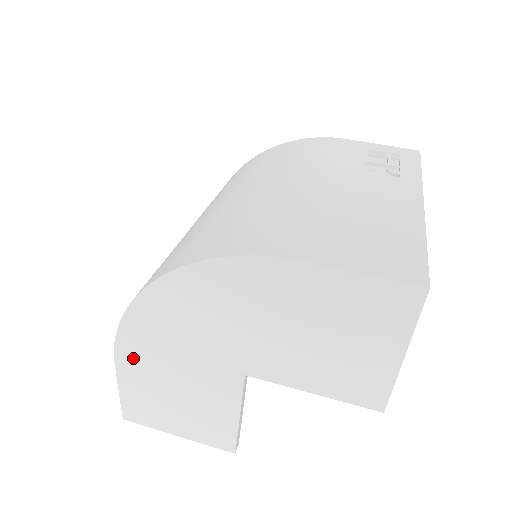
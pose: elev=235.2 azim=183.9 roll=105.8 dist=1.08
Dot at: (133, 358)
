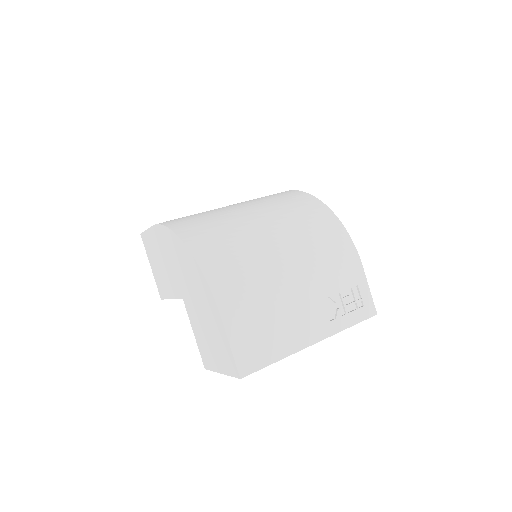
Dot at: (159, 236)
